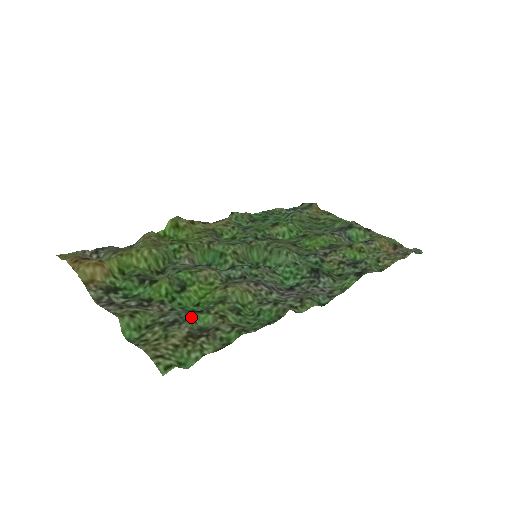
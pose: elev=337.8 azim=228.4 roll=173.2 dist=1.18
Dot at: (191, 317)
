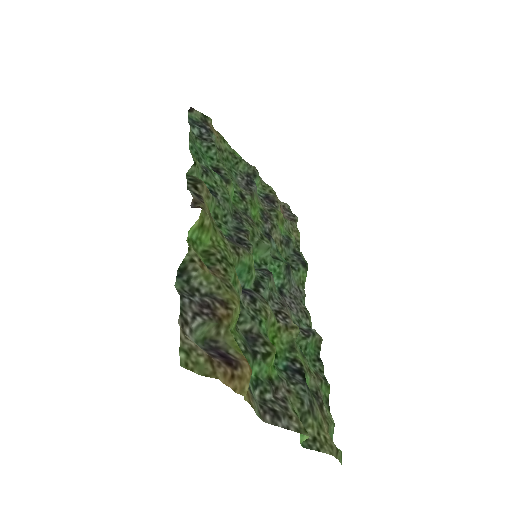
Dot at: (309, 389)
